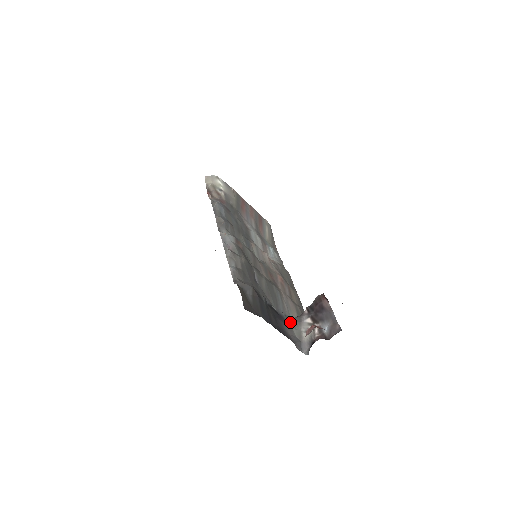
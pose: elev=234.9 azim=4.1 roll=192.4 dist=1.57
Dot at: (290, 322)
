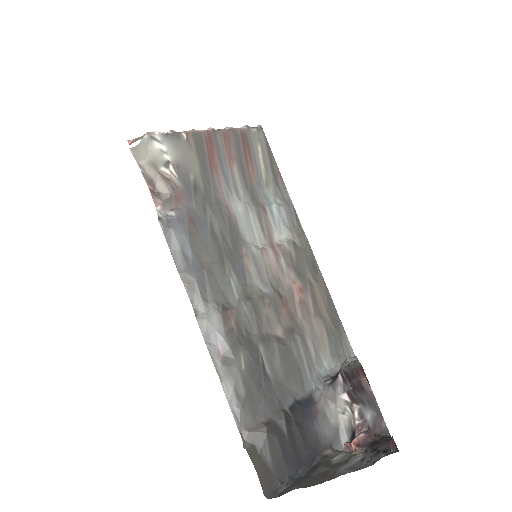
Dot at: (322, 401)
